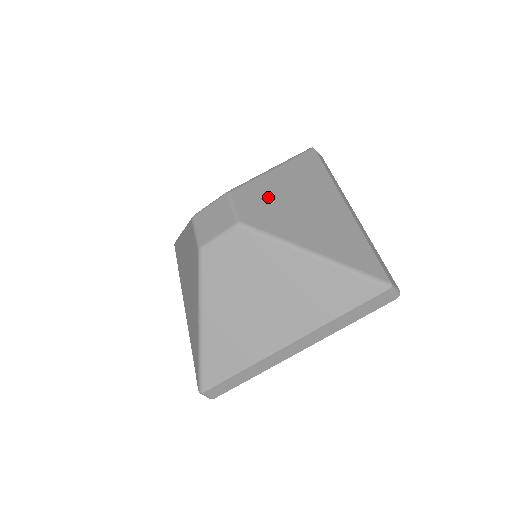
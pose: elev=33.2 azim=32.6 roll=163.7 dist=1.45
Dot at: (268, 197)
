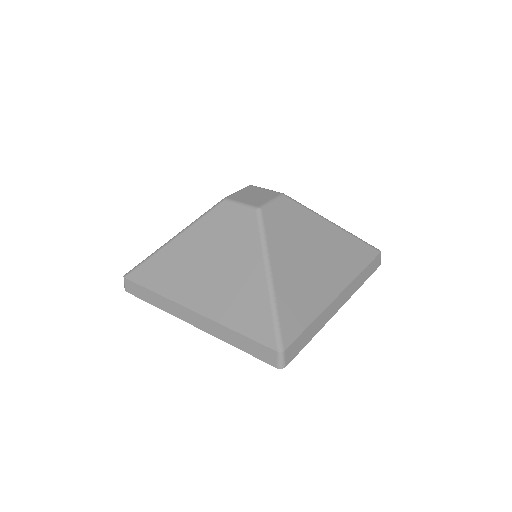
Dot at: (301, 225)
